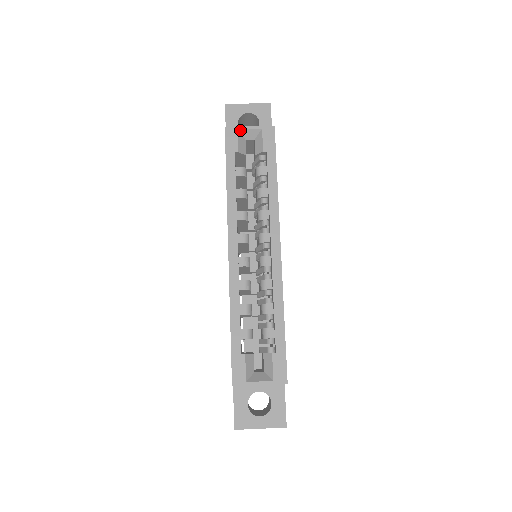
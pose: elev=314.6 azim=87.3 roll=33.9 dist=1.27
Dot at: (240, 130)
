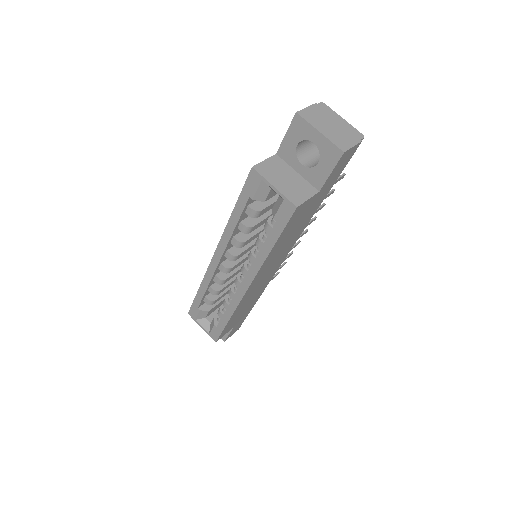
Dot at: (264, 181)
